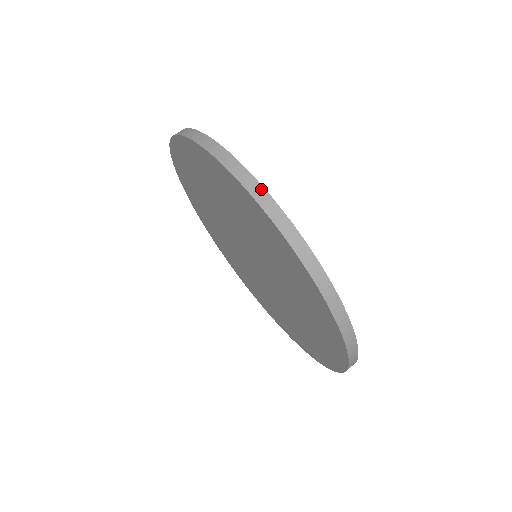
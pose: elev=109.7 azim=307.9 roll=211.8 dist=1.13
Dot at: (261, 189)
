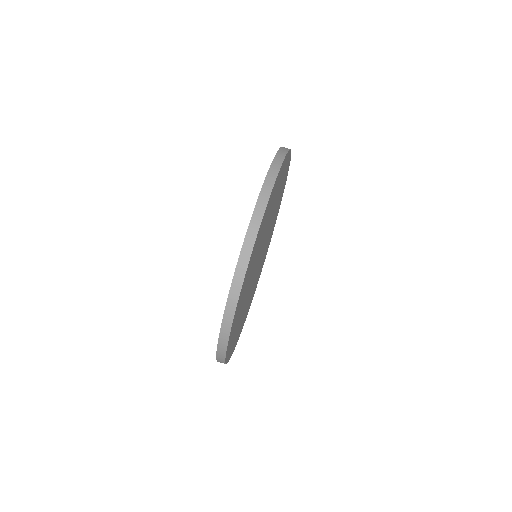
Dot at: (251, 247)
